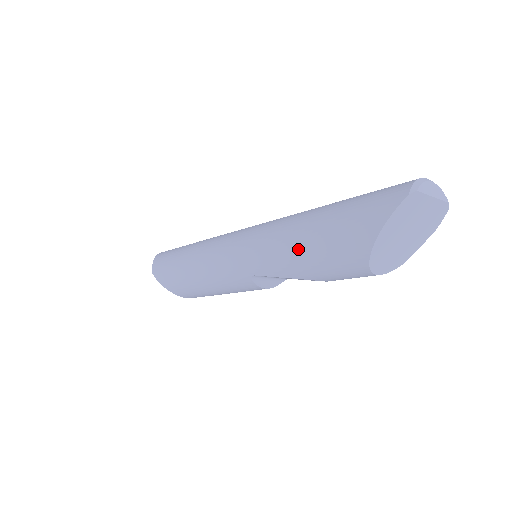
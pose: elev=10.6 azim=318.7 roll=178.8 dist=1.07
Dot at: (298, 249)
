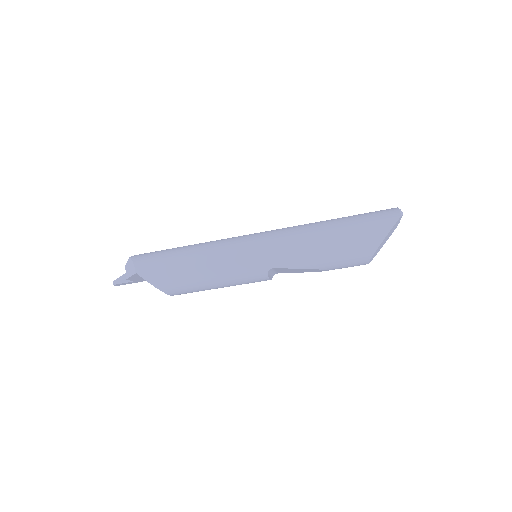
Dot at: (321, 247)
